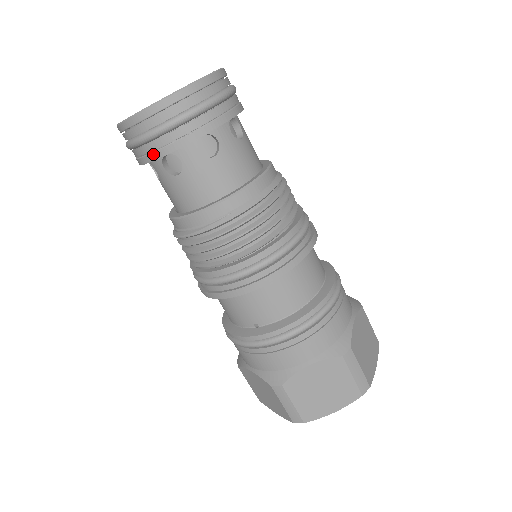
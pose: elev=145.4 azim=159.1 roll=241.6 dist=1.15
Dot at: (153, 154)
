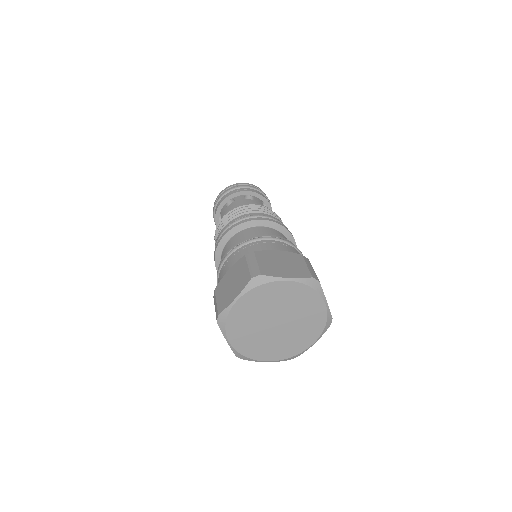
Dot at: (215, 217)
